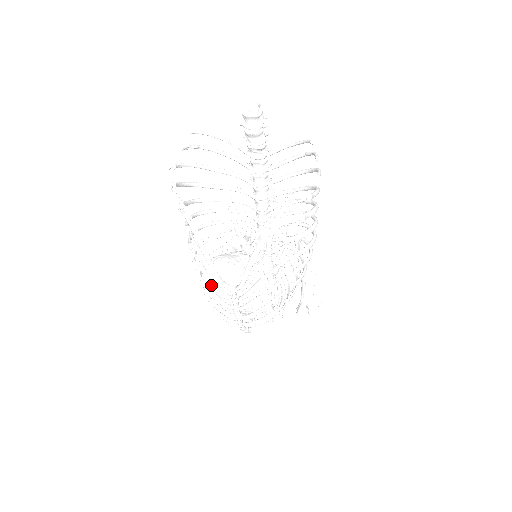
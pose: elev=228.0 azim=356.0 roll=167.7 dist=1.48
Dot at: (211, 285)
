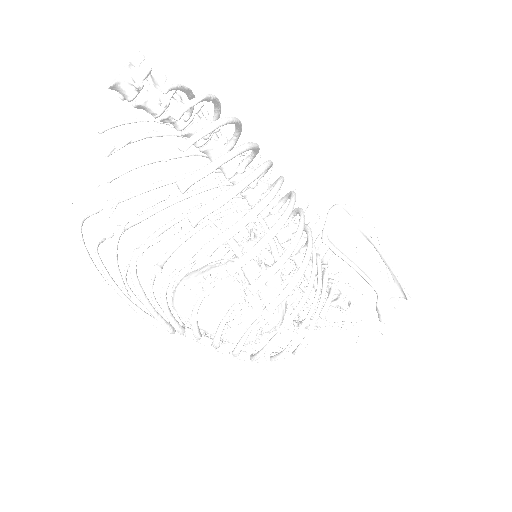
Dot at: occluded
